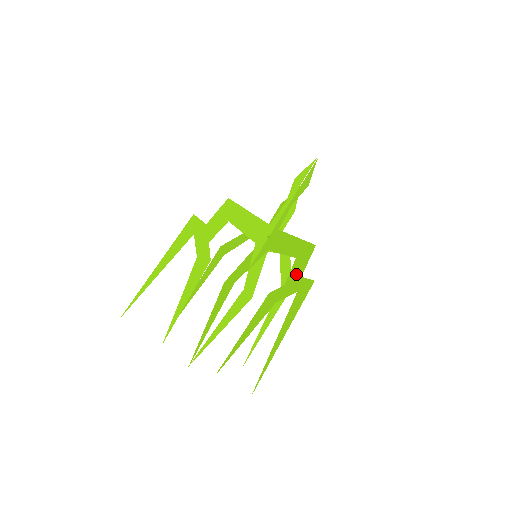
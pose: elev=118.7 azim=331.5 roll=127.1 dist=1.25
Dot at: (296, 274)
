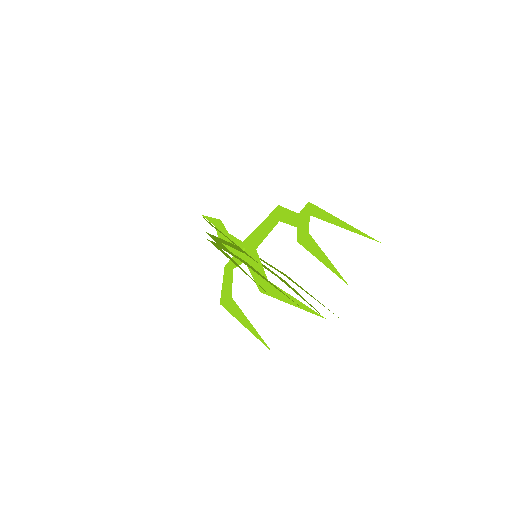
Dot at: (294, 218)
